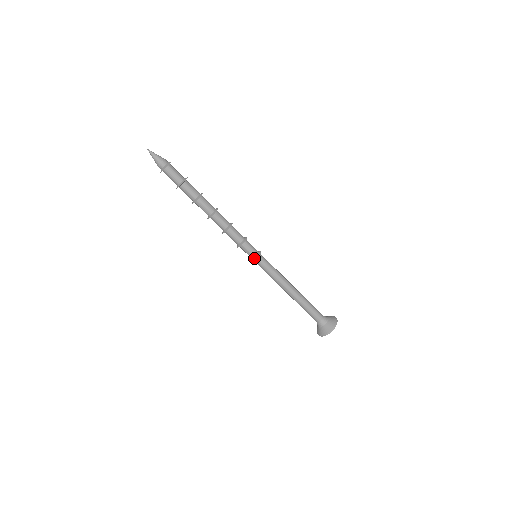
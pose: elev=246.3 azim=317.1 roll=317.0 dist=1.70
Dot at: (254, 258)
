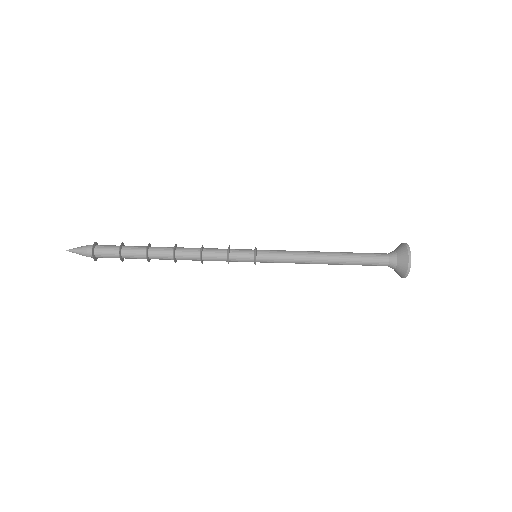
Dot at: (254, 255)
